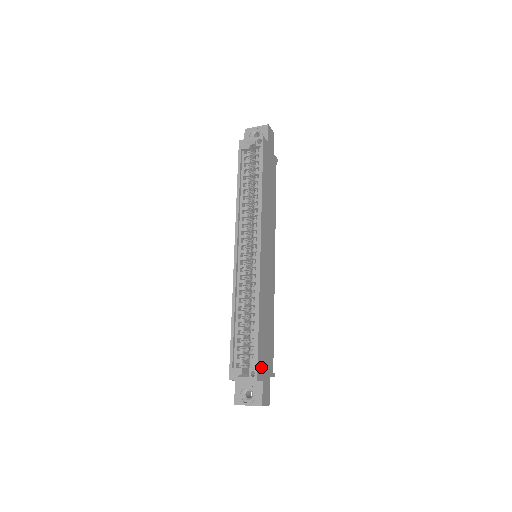
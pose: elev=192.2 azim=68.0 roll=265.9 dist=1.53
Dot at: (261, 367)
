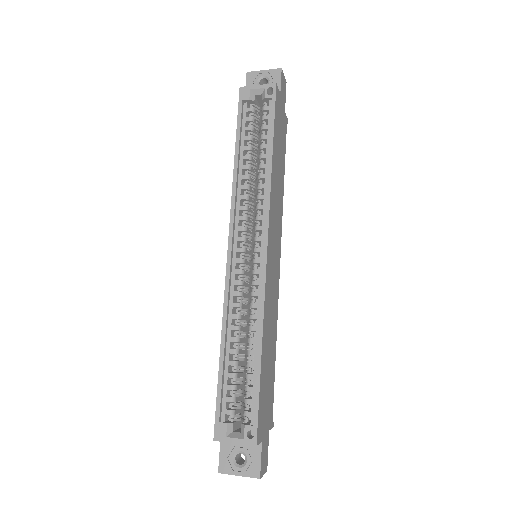
Dot at: (261, 422)
